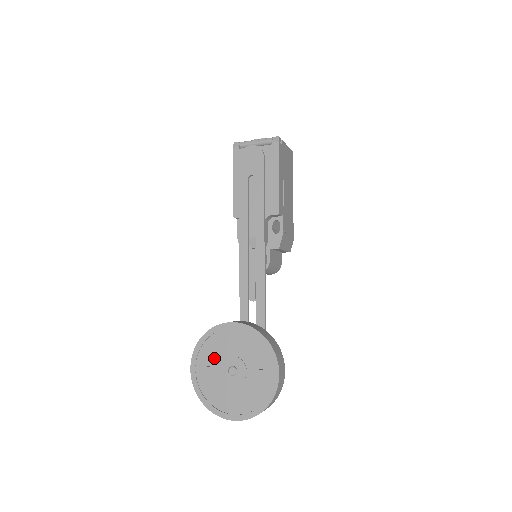
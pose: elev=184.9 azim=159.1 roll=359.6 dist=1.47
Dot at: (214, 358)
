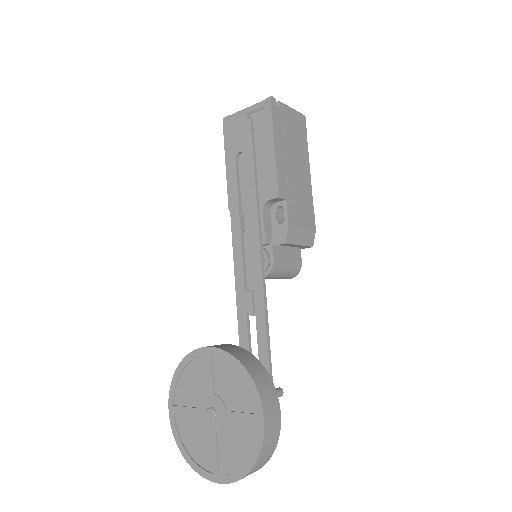
Dot at: (191, 395)
